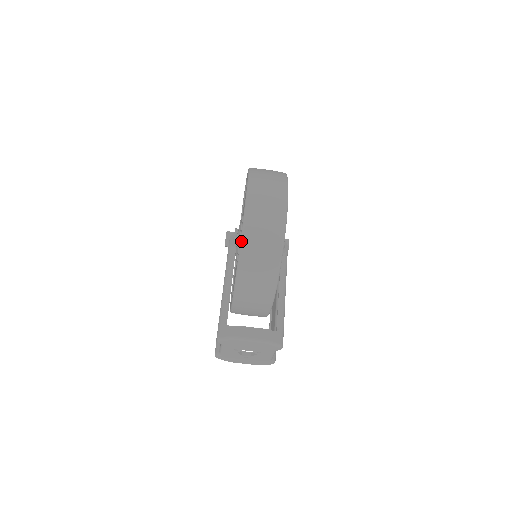
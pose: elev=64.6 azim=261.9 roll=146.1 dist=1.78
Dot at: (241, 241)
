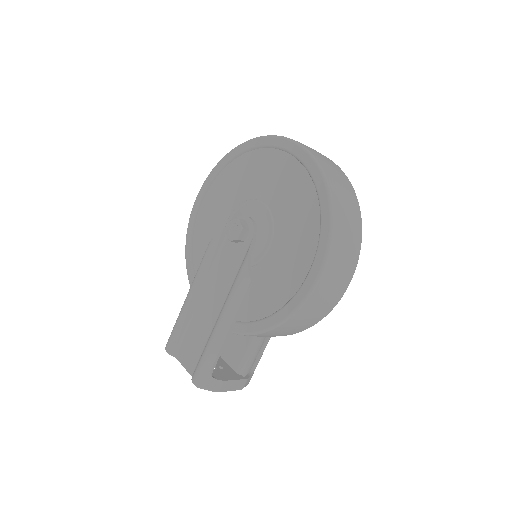
Dot at: (280, 324)
